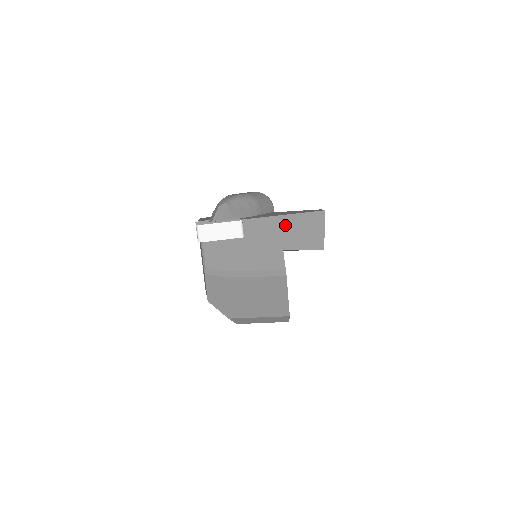
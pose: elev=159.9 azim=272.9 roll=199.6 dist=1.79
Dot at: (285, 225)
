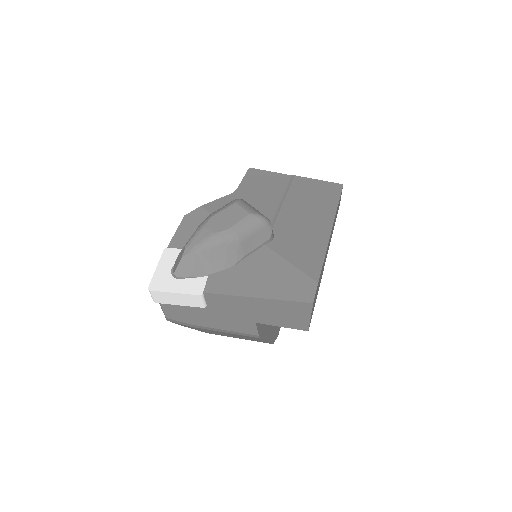
Dot at: (258, 305)
